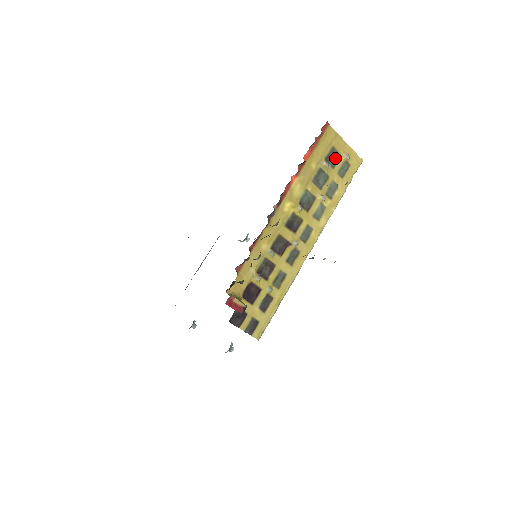
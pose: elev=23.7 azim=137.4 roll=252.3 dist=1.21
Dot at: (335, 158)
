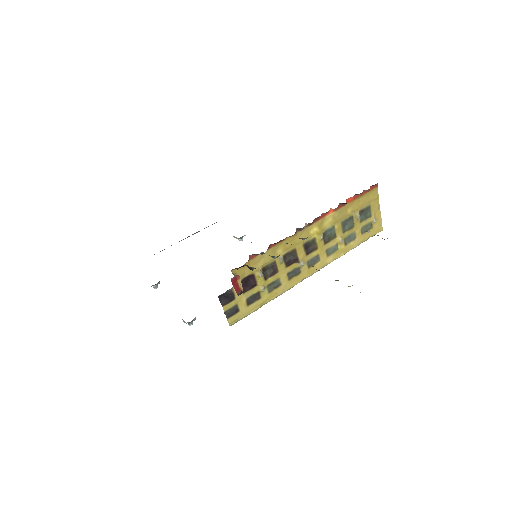
Dot at: (366, 215)
